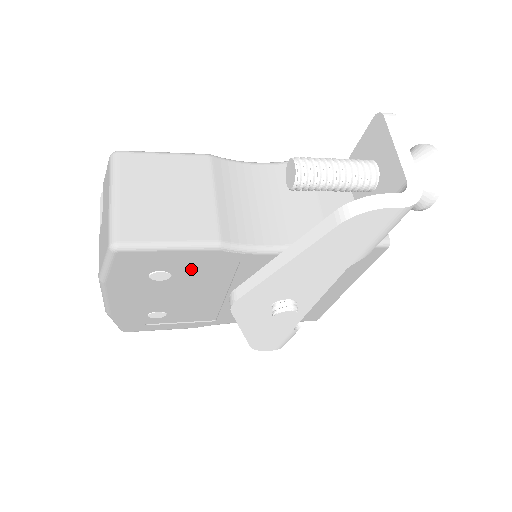
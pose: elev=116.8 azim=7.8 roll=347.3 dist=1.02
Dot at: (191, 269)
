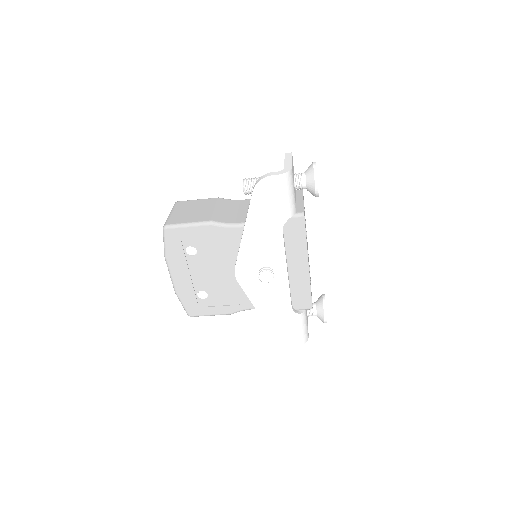
Dot at: (205, 244)
